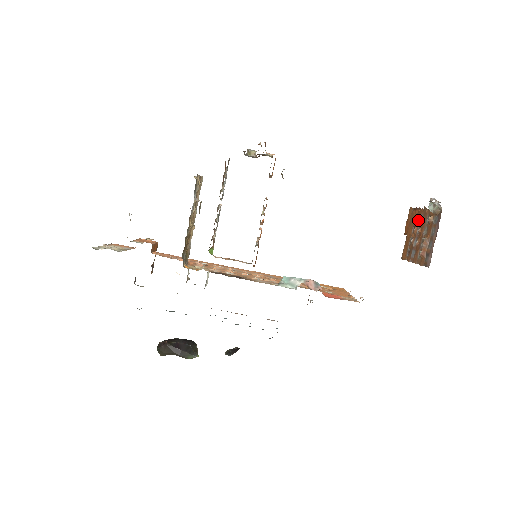
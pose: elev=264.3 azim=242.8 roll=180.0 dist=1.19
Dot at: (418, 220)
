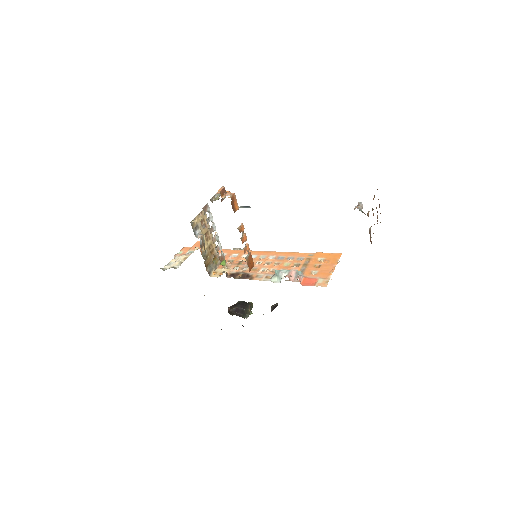
Dot at: occluded
